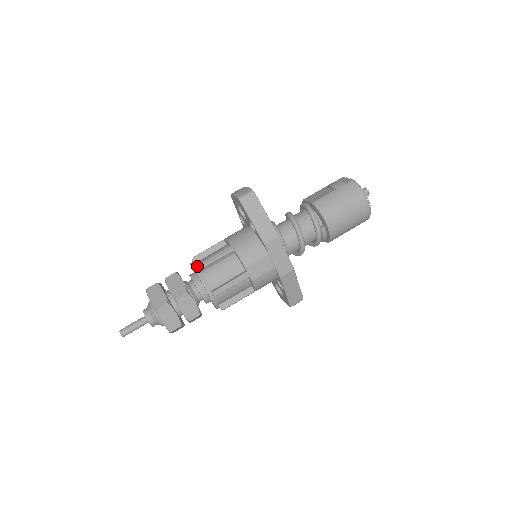
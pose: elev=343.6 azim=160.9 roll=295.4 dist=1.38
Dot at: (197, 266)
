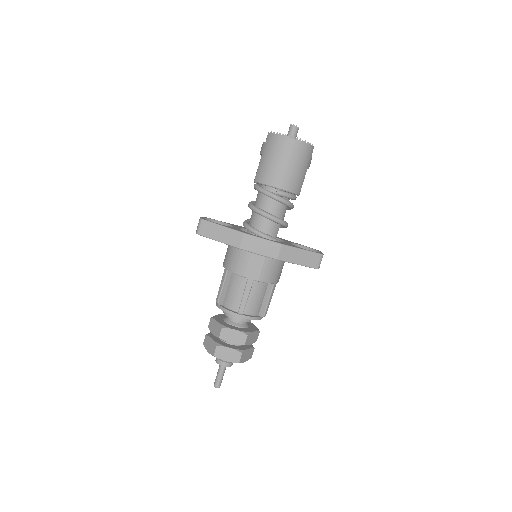
Dot at: occluded
